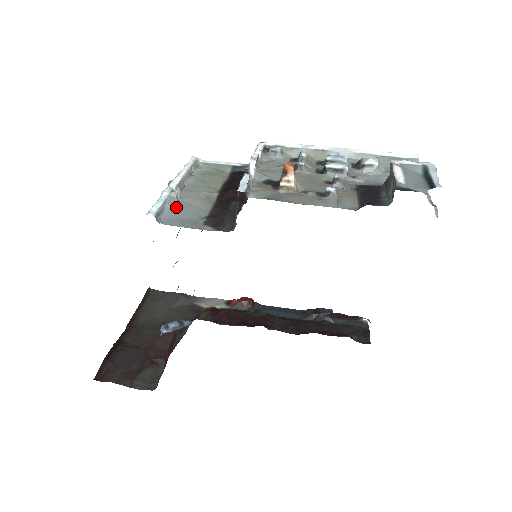
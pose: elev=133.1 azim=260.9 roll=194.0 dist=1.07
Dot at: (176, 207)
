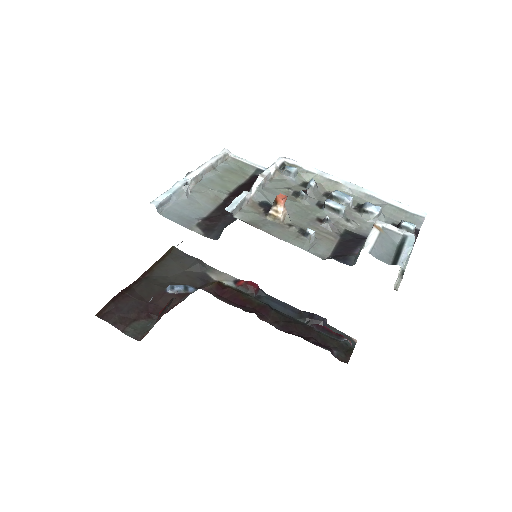
Dot at: (182, 200)
